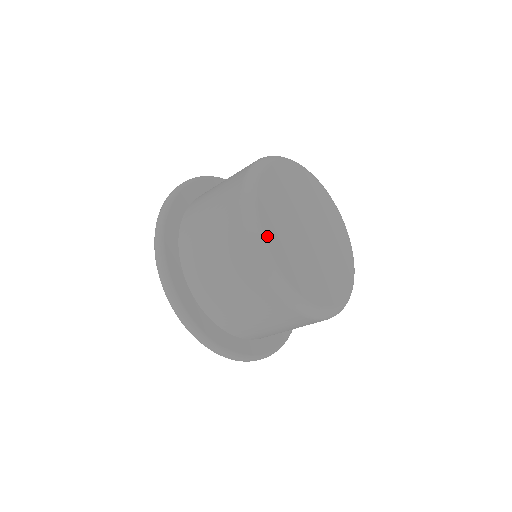
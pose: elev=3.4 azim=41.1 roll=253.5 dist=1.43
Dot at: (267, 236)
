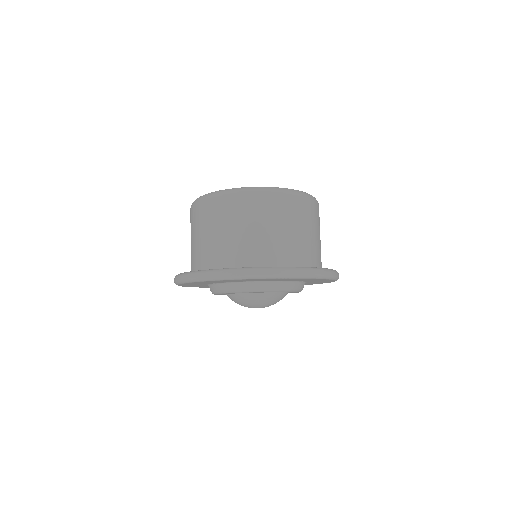
Dot at: occluded
